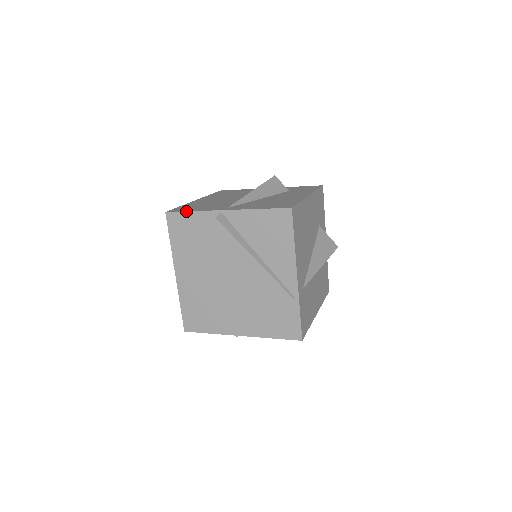
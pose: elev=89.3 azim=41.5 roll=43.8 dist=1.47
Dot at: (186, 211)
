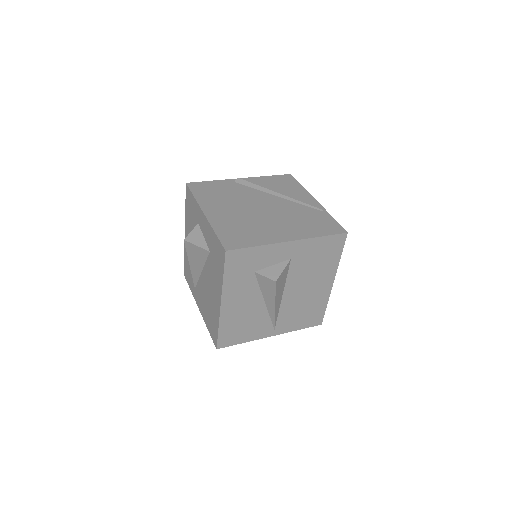
Dot at: (206, 181)
